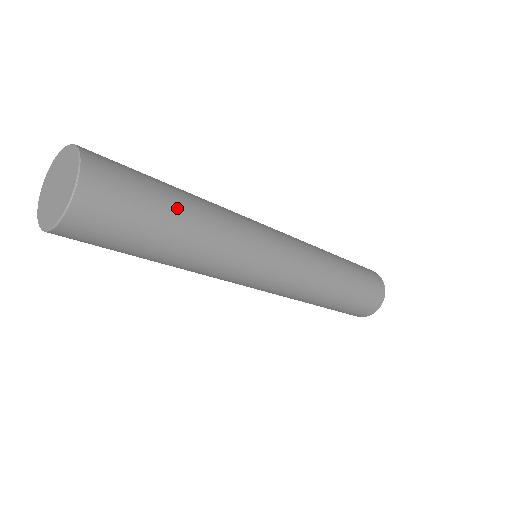
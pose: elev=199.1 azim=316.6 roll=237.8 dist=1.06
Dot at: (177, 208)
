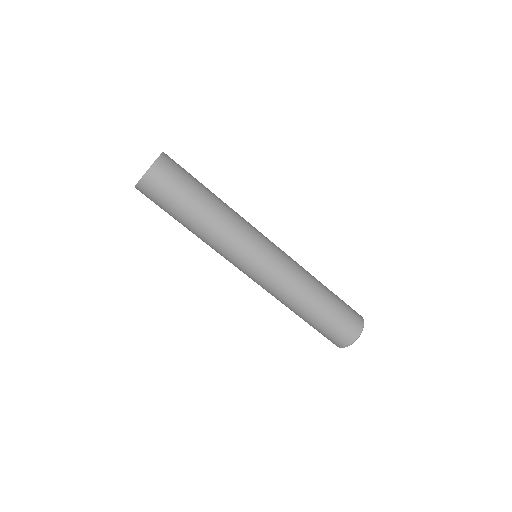
Dot at: (206, 190)
